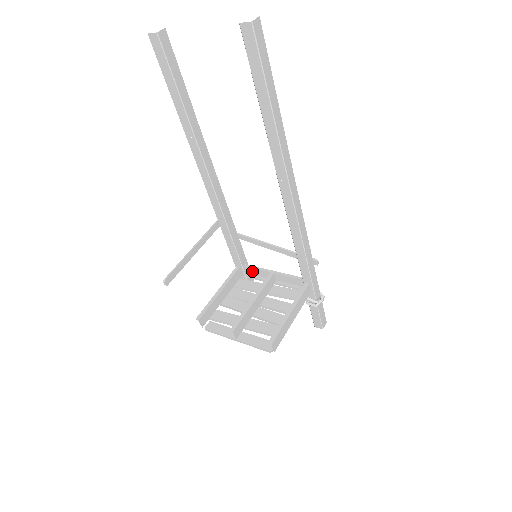
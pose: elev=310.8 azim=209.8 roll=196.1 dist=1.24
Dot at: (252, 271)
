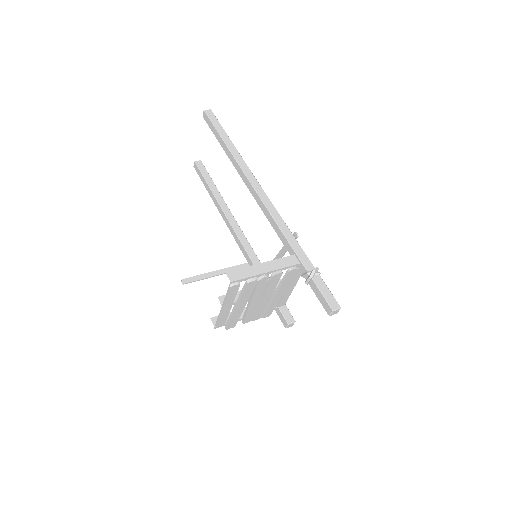
Dot at: occluded
